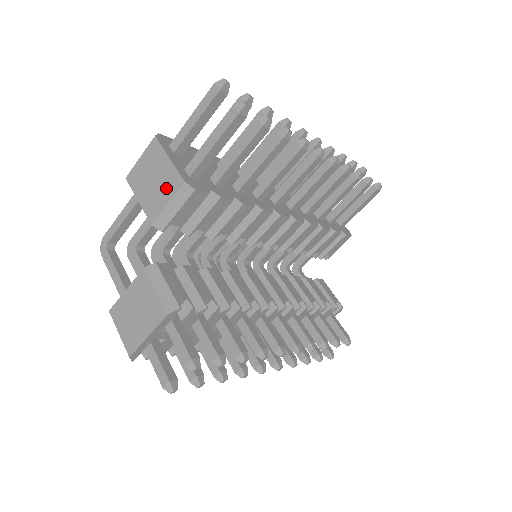
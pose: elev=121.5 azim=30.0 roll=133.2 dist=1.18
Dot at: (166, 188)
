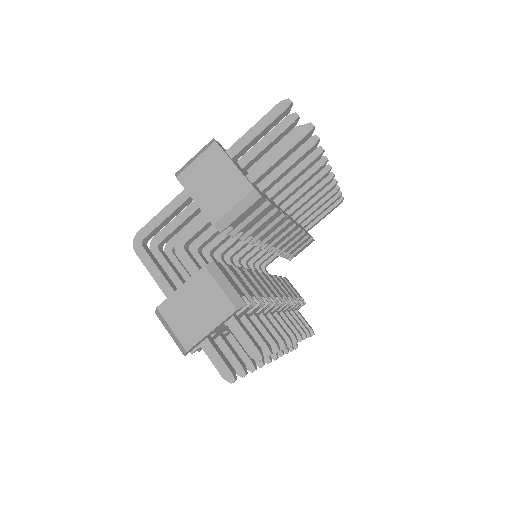
Dot at: (231, 192)
